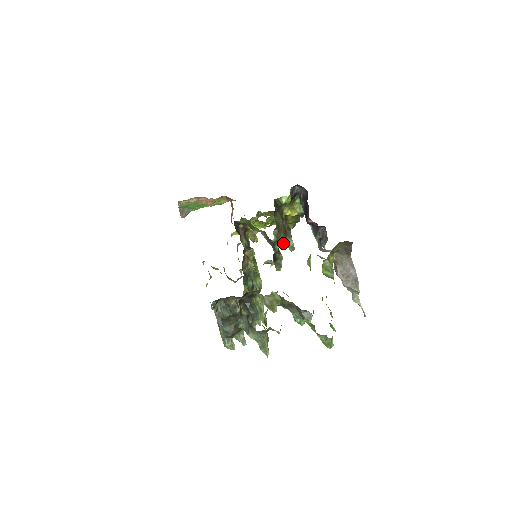
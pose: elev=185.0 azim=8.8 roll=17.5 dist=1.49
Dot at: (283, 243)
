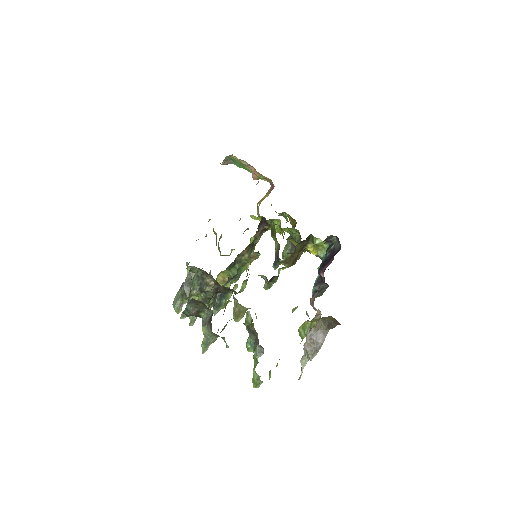
Dot at: occluded
